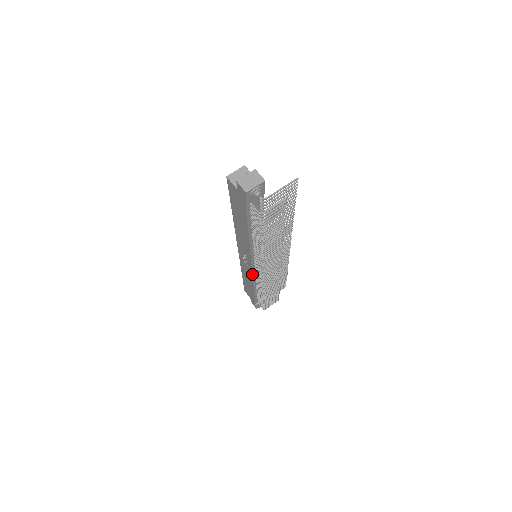
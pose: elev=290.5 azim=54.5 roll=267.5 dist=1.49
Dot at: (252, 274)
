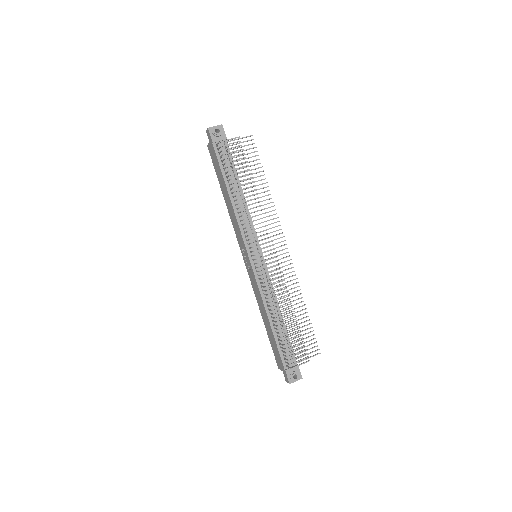
Dot at: (255, 277)
